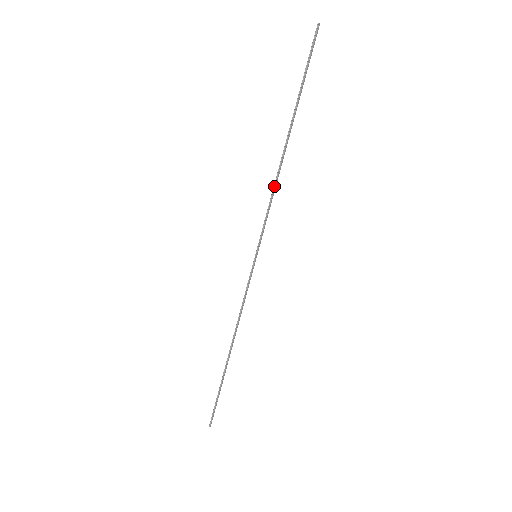
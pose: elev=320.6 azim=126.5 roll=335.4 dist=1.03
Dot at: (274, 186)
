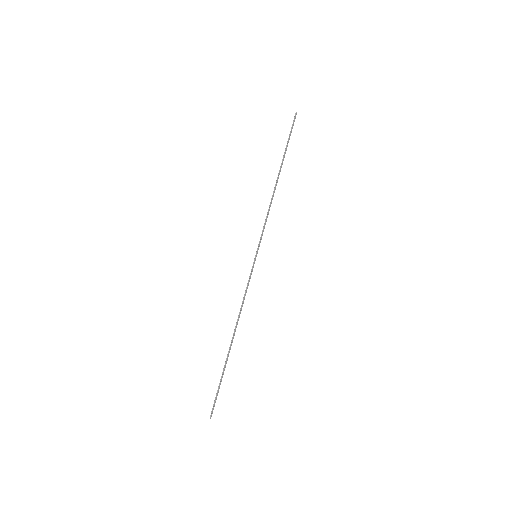
Dot at: (269, 206)
